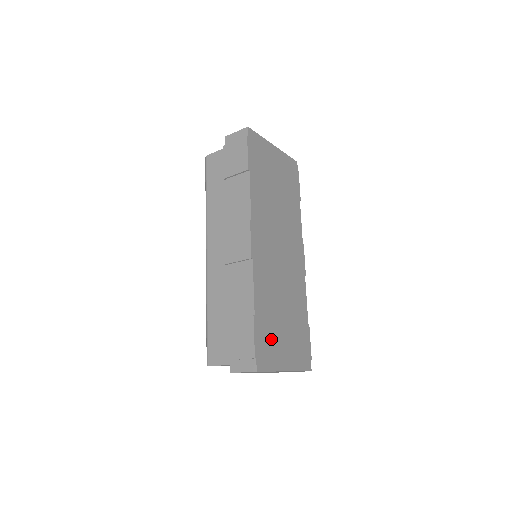
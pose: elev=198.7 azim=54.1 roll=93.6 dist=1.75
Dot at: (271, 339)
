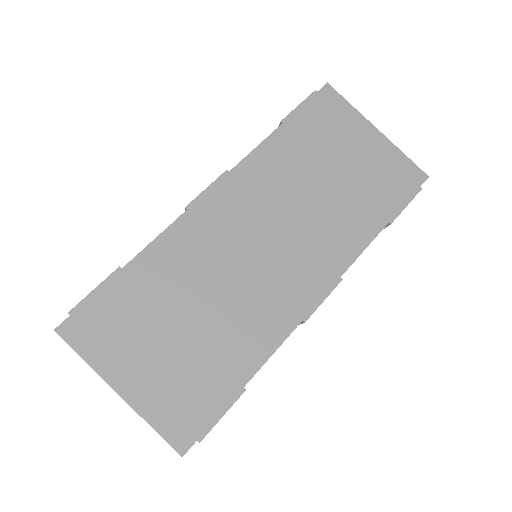
Dot at: (127, 323)
